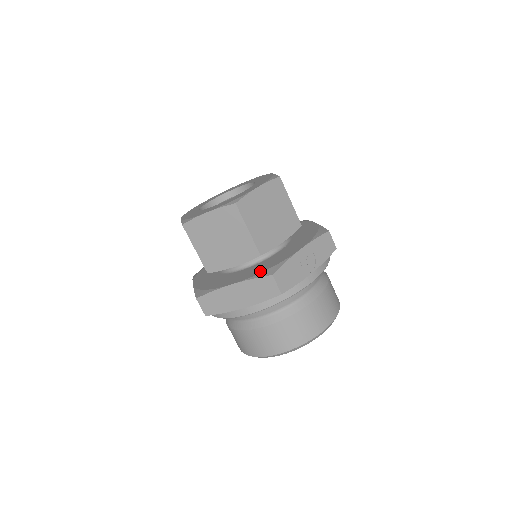
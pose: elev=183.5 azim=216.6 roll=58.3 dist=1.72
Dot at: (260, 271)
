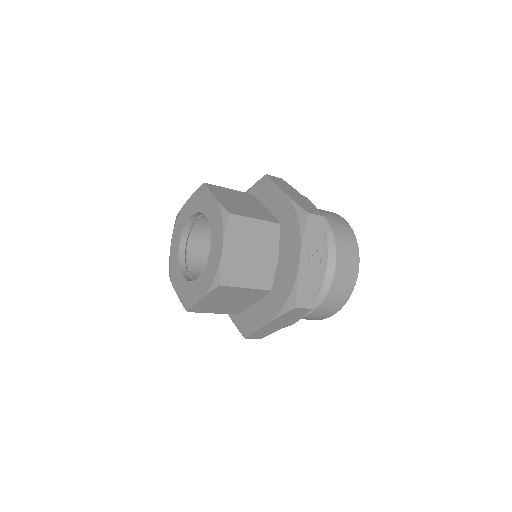
Dot at: (281, 303)
